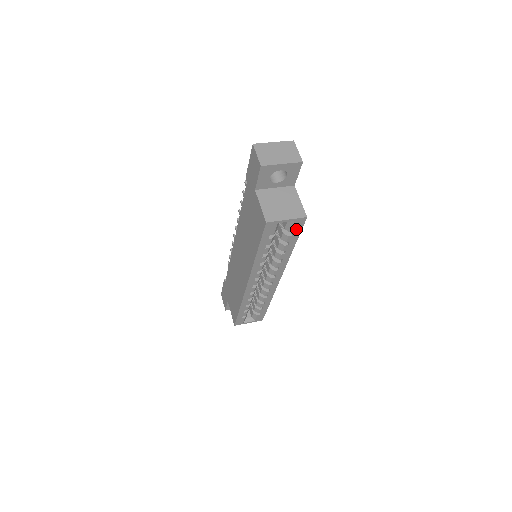
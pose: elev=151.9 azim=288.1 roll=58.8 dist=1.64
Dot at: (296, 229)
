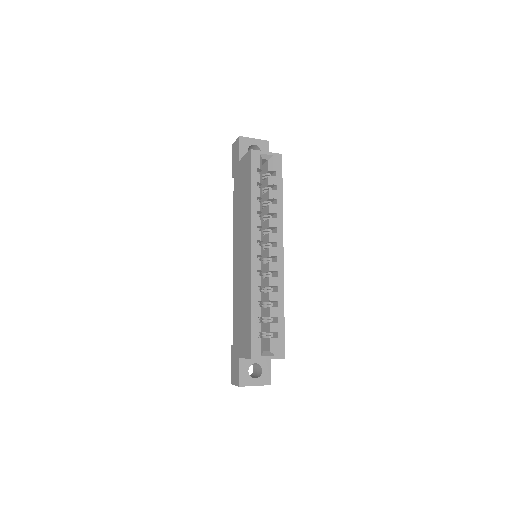
Dot at: (277, 168)
